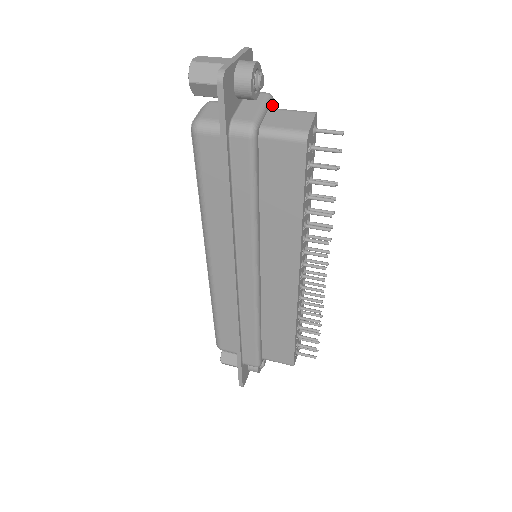
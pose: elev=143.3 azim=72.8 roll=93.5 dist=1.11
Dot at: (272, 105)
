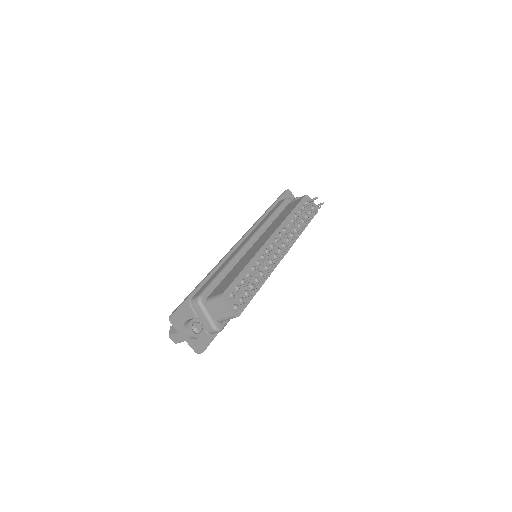
Dot at: occluded
